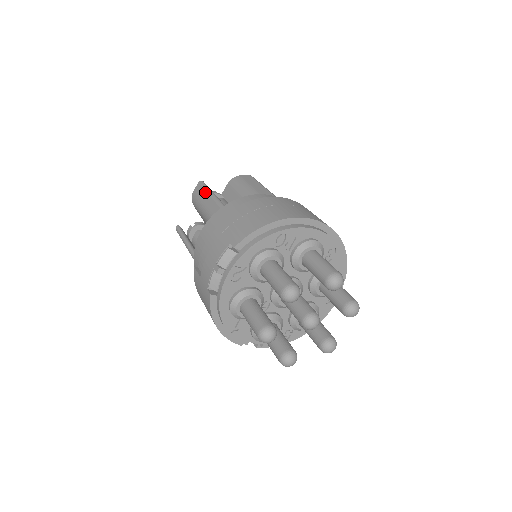
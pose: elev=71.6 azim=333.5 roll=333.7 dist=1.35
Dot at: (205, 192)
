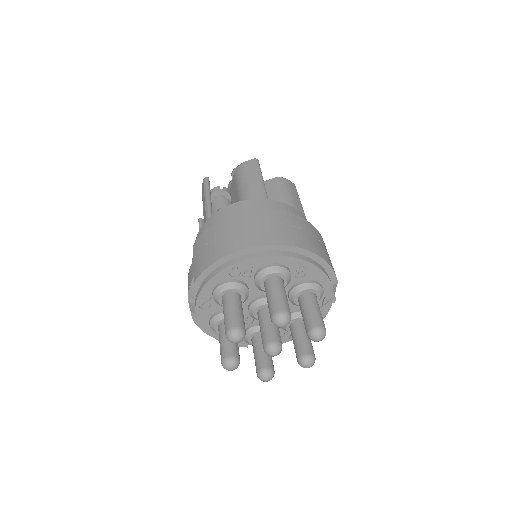
Dot at: (204, 195)
